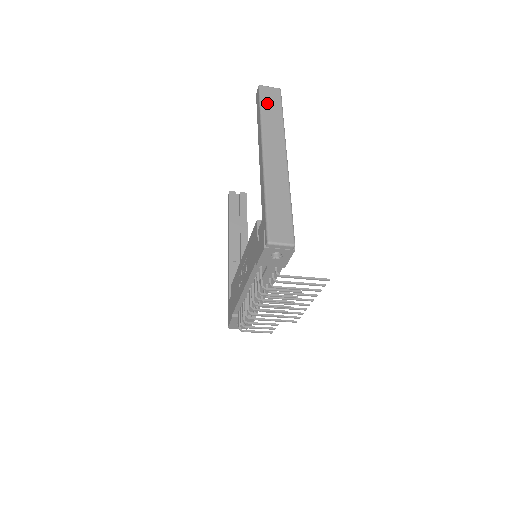
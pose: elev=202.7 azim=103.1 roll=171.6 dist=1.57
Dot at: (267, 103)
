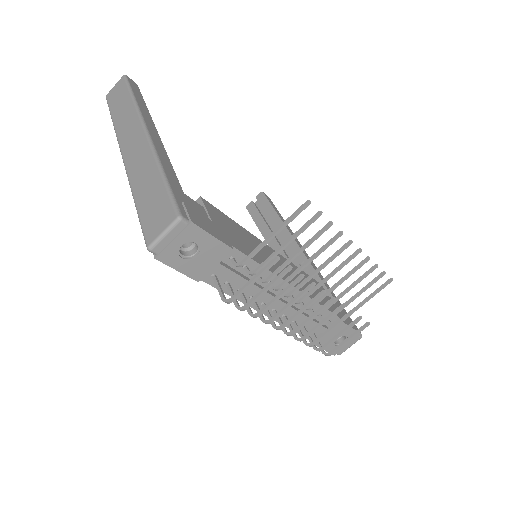
Dot at: (114, 103)
